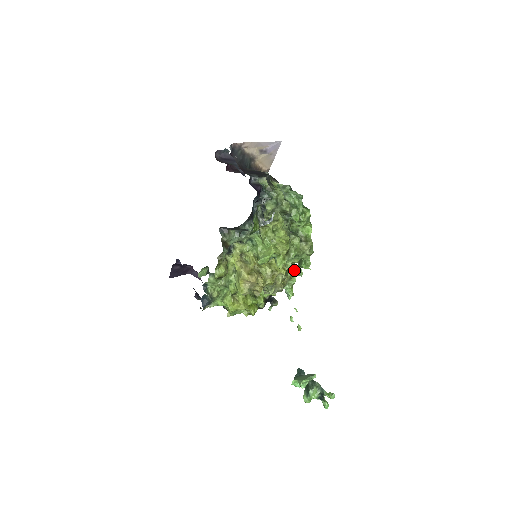
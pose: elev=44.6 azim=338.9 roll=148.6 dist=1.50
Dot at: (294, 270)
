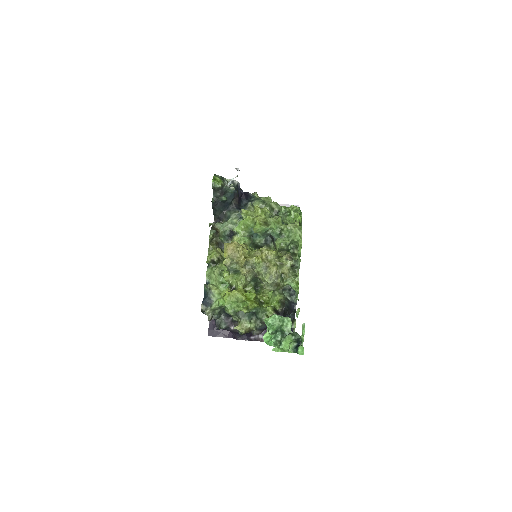
Dot at: (292, 259)
